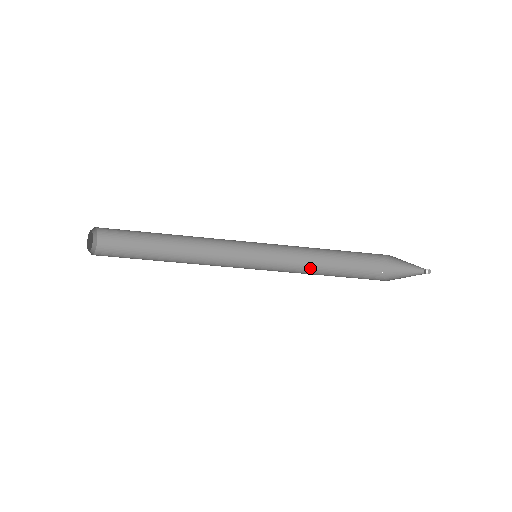
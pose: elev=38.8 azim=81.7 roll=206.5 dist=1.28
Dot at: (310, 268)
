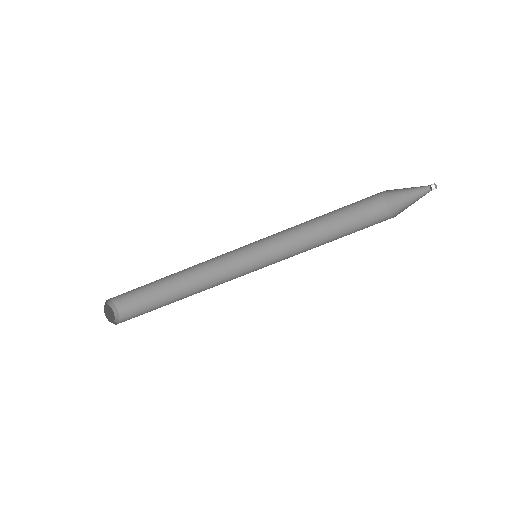
Dot at: (315, 243)
